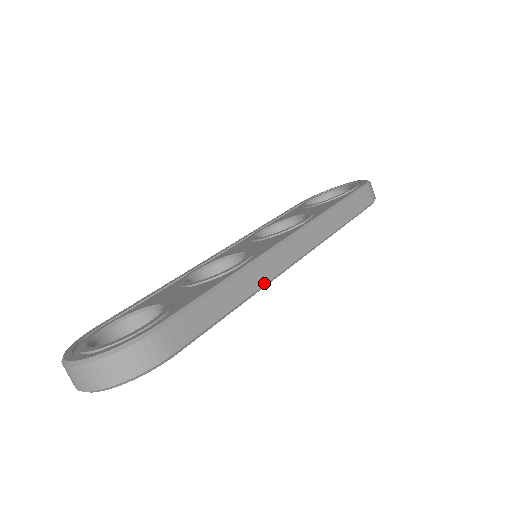
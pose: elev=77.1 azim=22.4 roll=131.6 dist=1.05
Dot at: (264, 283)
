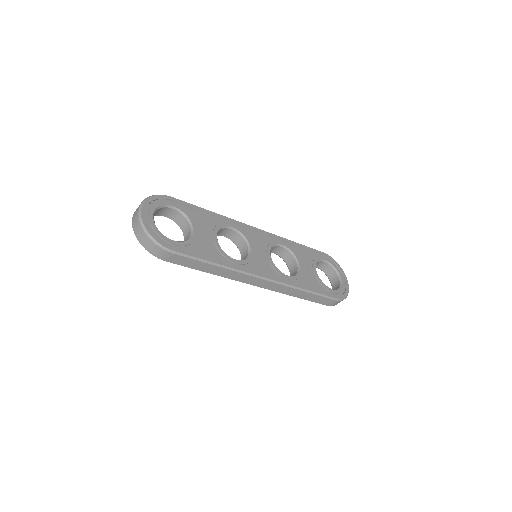
Dot at: (229, 278)
